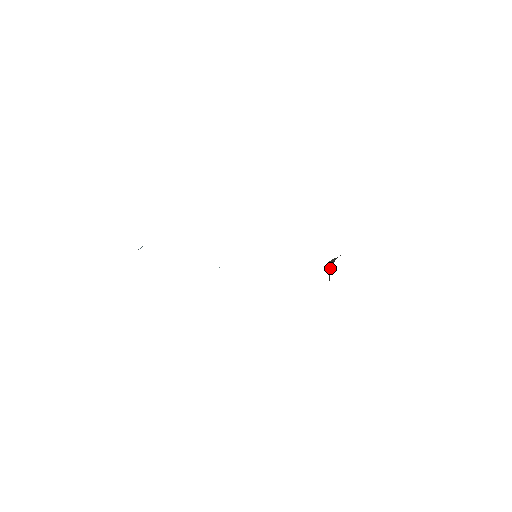
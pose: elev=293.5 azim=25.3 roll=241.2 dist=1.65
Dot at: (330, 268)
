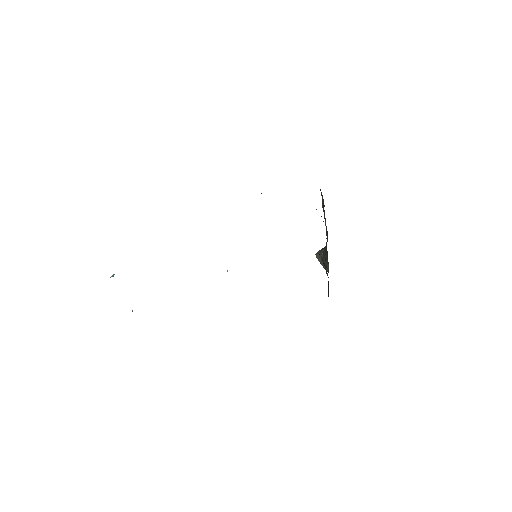
Dot at: (320, 259)
